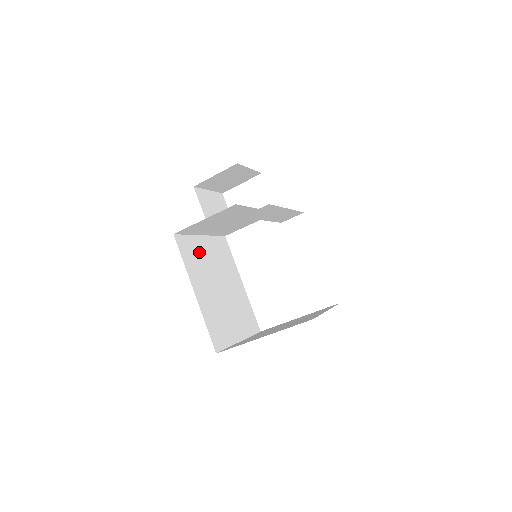
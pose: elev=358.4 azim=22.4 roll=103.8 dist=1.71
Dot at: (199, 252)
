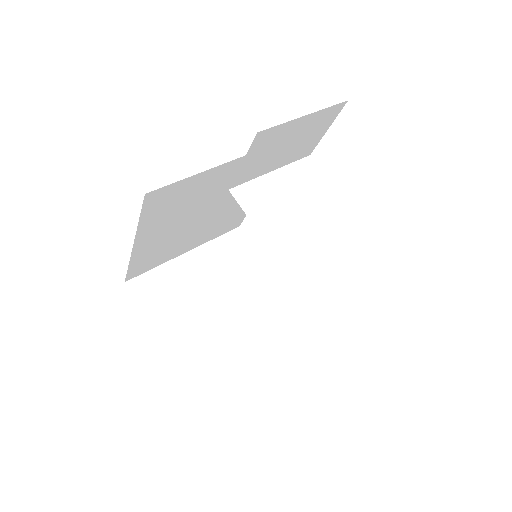
Dot at: (194, 191)
